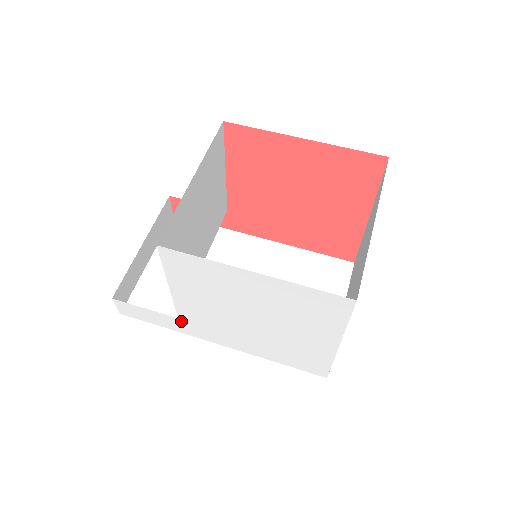
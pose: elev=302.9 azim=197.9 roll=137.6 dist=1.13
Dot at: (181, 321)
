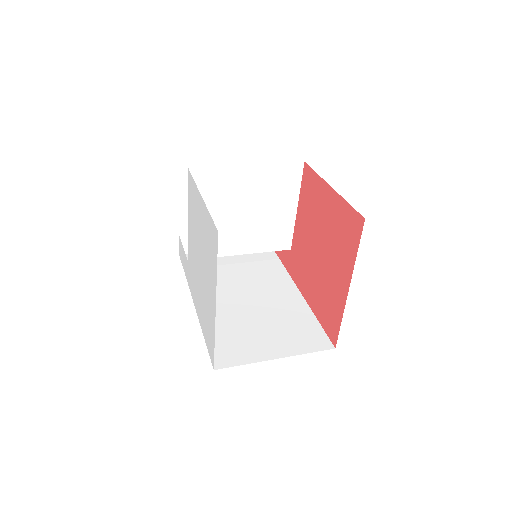
Dot at: (188, 265)
